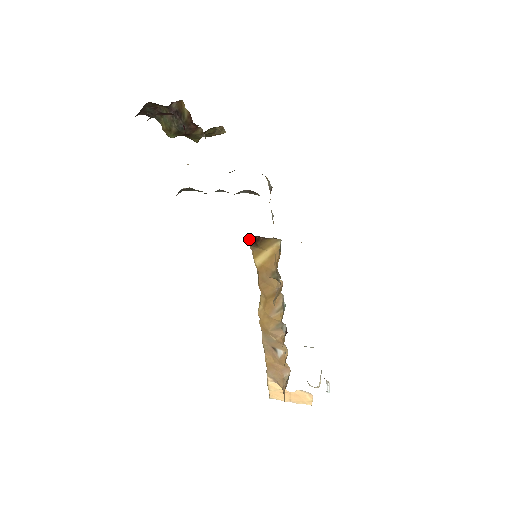
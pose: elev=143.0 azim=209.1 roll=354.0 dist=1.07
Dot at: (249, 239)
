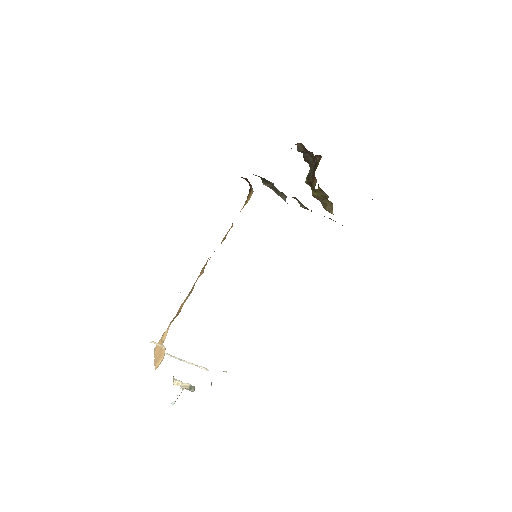
Dot at: occluded
